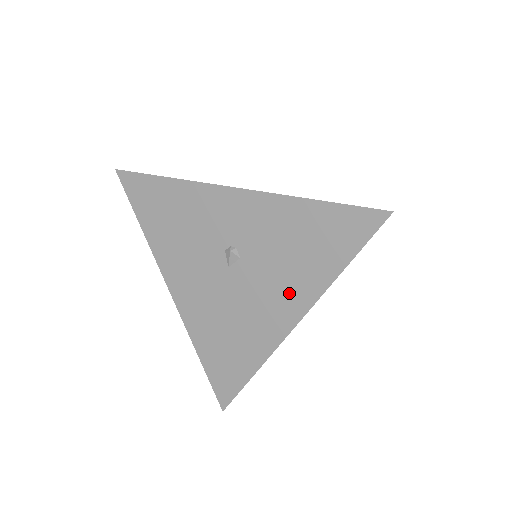
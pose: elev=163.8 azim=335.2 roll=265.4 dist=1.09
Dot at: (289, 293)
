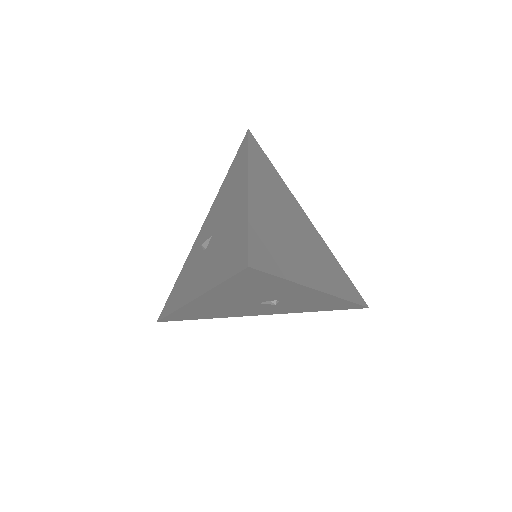
Dot at: (280, 311)
